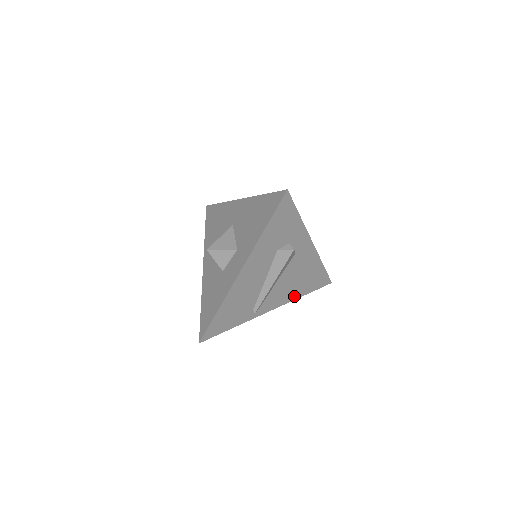
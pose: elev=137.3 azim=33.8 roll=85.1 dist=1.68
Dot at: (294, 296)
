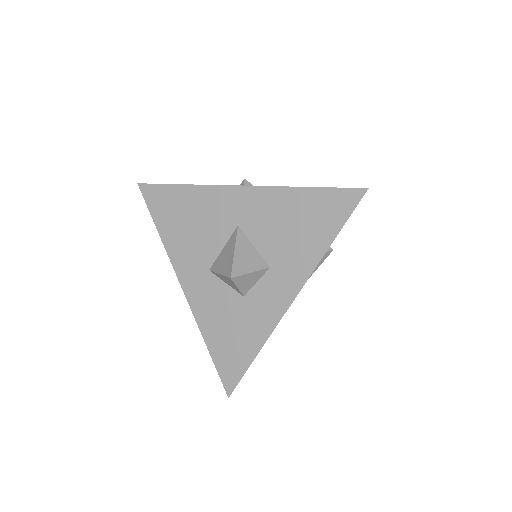
Dot at: occluded
